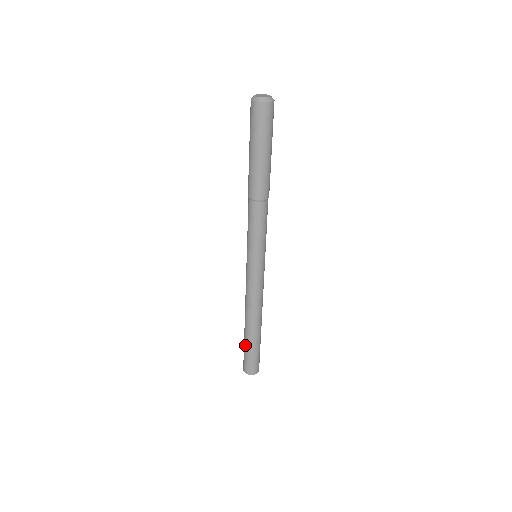
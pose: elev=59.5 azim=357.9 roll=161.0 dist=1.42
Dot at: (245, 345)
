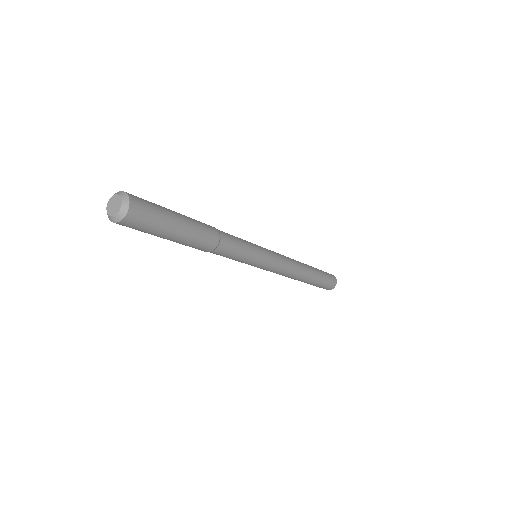
Dot at: occluded
